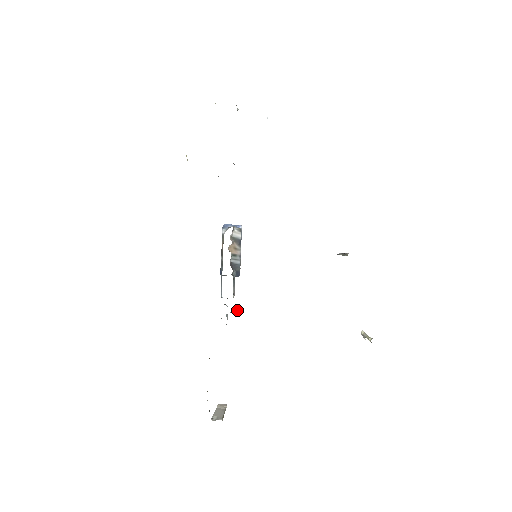
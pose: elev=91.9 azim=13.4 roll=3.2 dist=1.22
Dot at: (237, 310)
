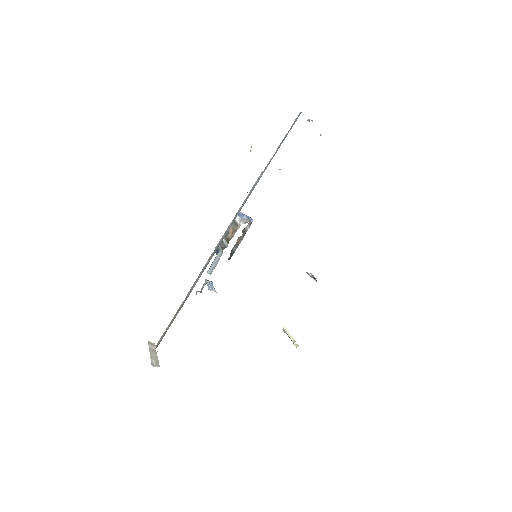
Dot at: (213, 286)
